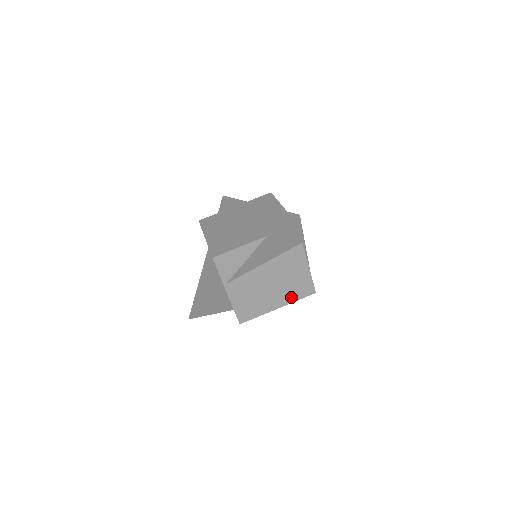
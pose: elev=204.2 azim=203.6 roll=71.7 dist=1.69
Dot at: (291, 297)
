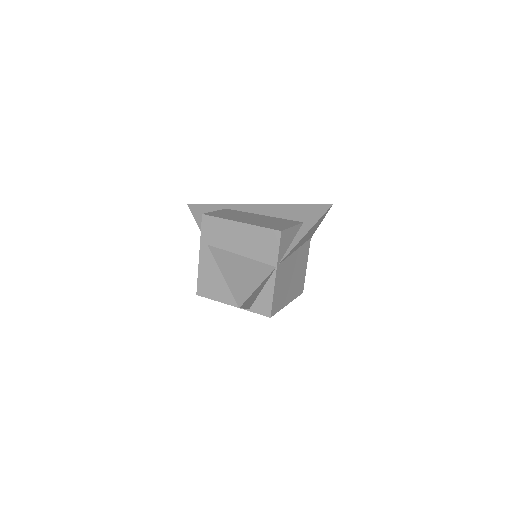
Dot at: (295, 293)
